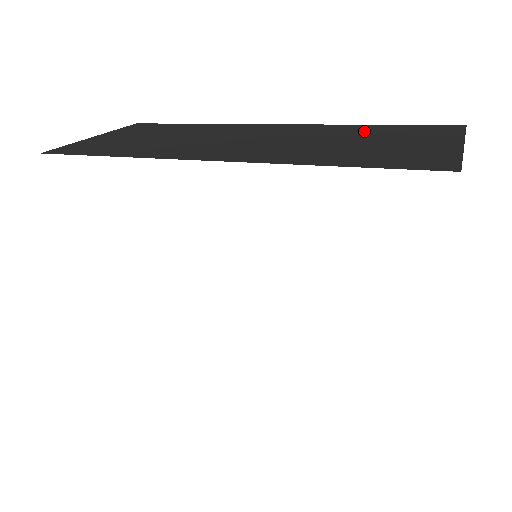
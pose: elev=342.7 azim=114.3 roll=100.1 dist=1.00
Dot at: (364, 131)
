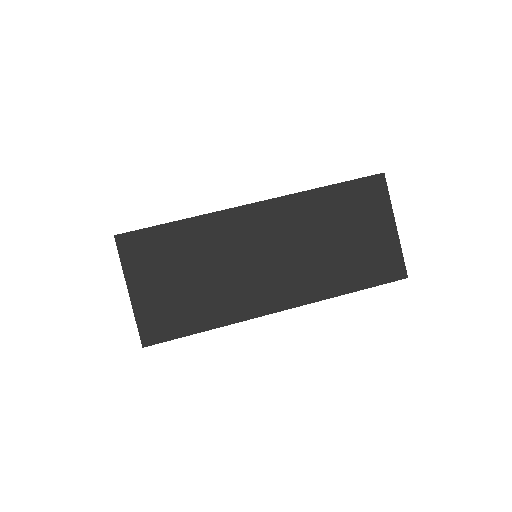
Dot at: (331, 209)
